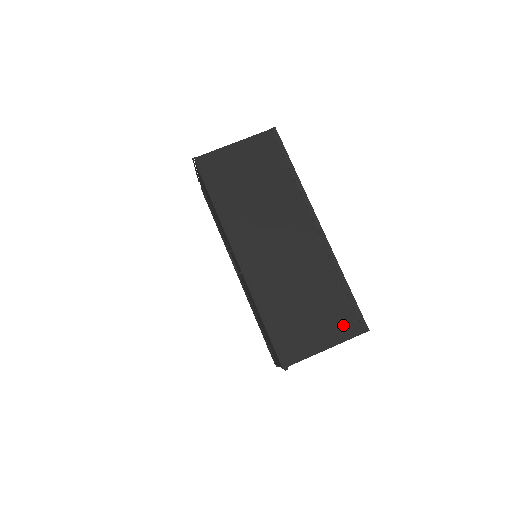
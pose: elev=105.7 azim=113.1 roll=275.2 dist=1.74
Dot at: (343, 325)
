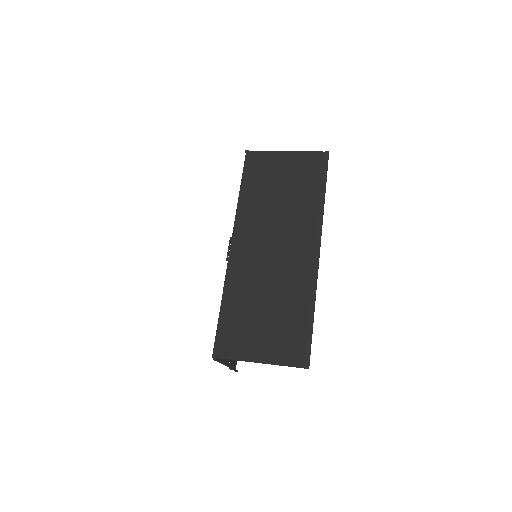
Dot at: (287, 350)
